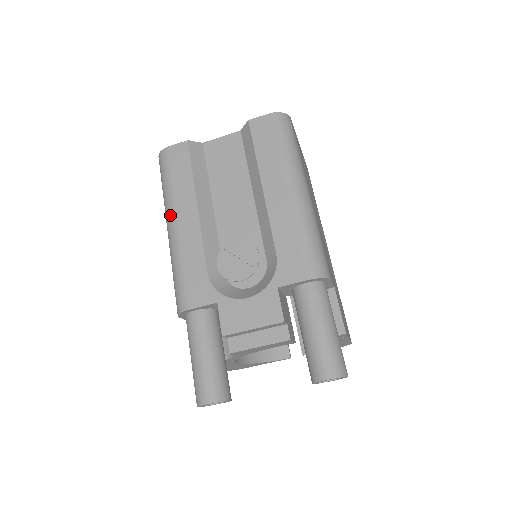
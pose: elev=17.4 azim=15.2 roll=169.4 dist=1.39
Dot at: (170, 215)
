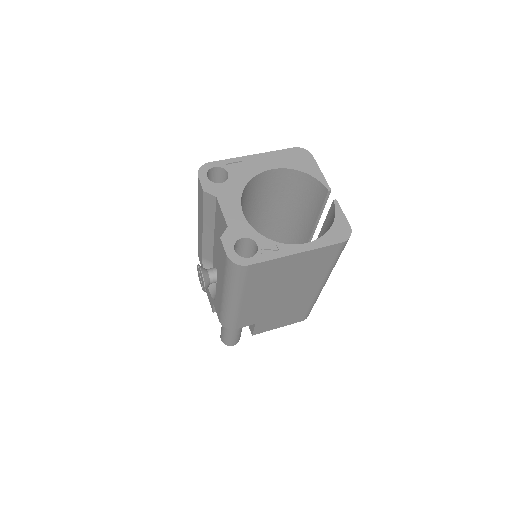
Dot at: occluded
